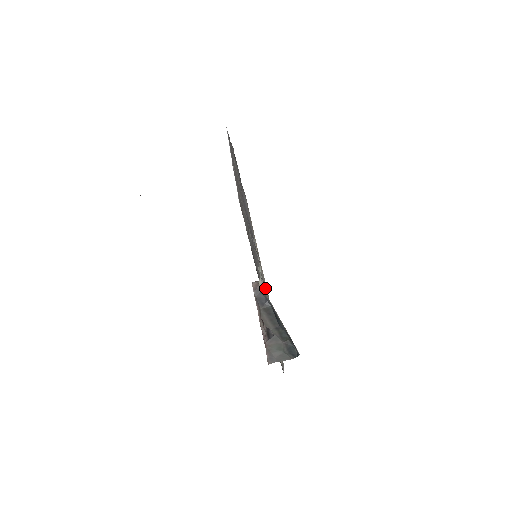
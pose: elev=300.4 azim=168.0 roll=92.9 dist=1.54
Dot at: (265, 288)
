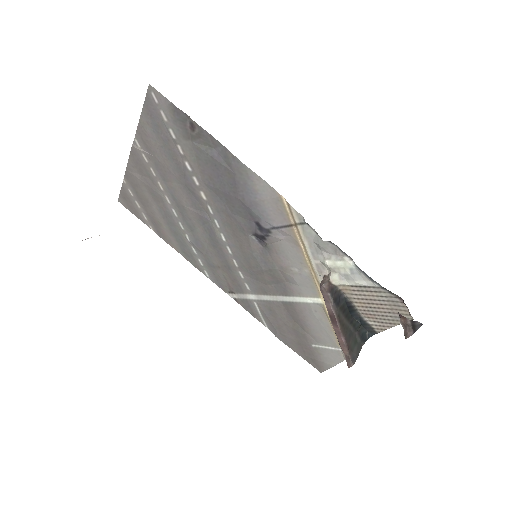
Dot at: (289, 288)
